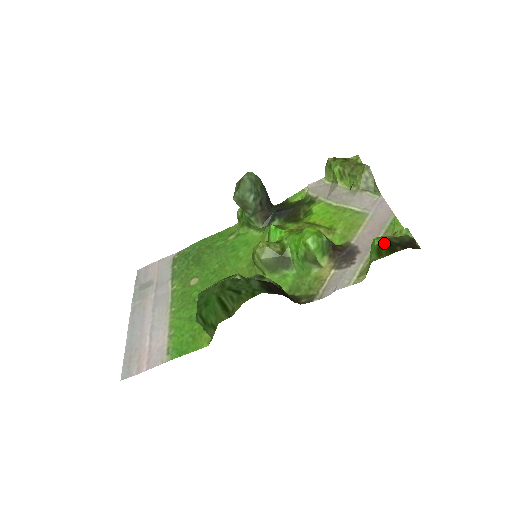
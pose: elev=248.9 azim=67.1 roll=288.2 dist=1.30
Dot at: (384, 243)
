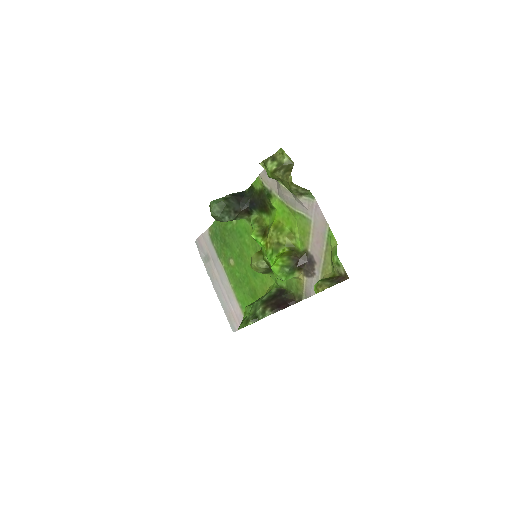
Dot at: (323, 280)
